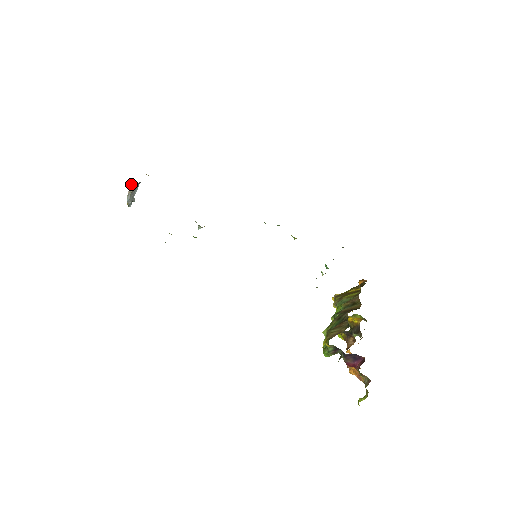
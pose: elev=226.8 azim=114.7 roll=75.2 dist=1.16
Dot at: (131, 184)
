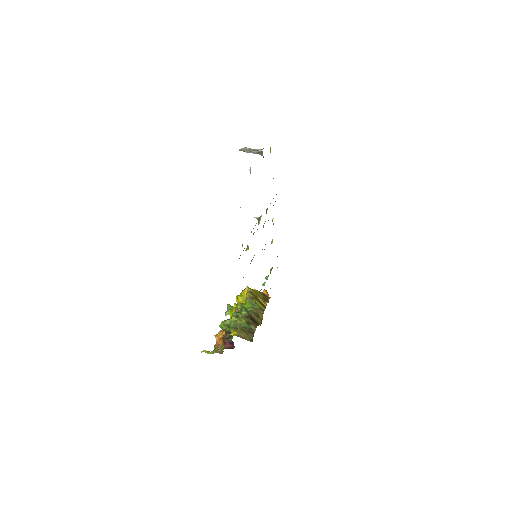
Dot at: (261, 152)
